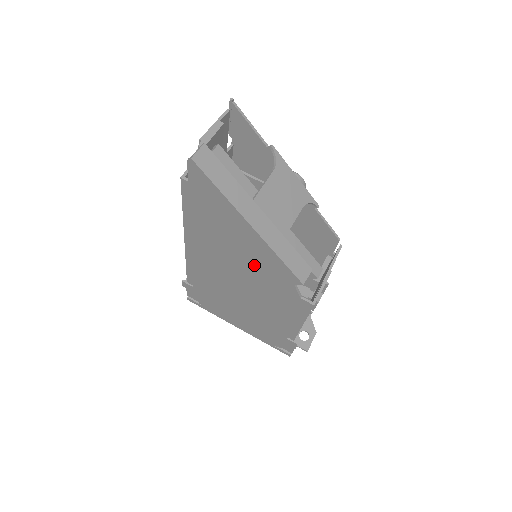
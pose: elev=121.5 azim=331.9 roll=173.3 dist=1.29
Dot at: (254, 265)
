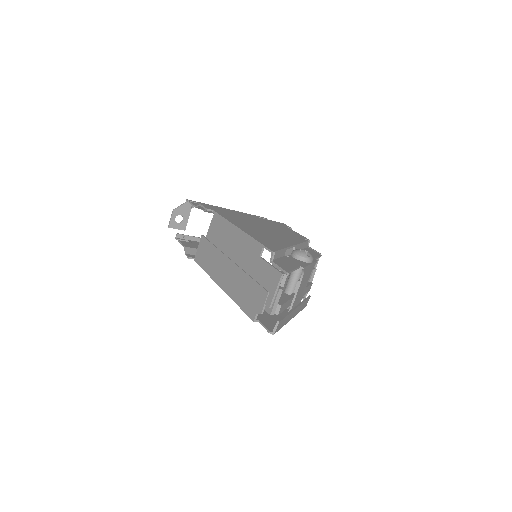
Dot at: occluded
